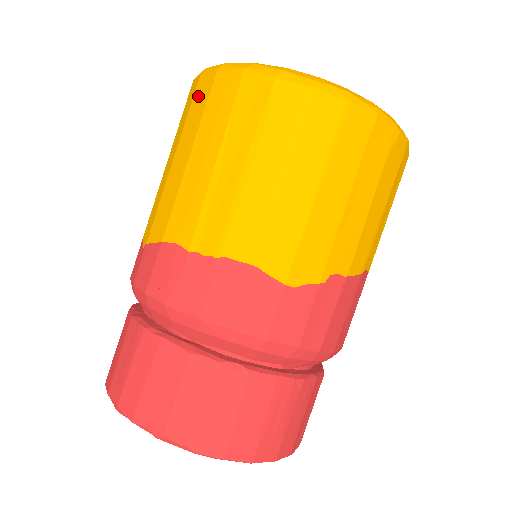
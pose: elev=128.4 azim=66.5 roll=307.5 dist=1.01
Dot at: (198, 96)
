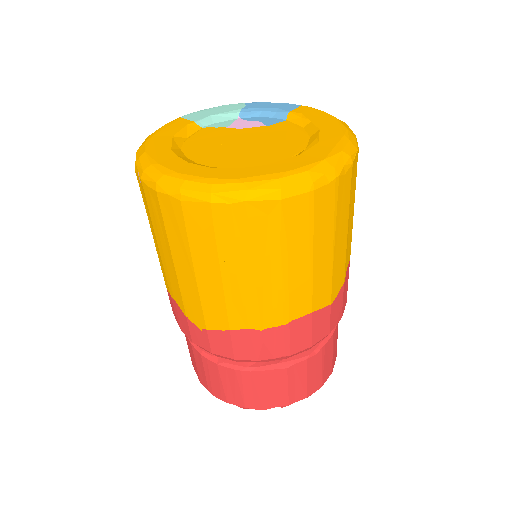
Dot at: (194, 223)
